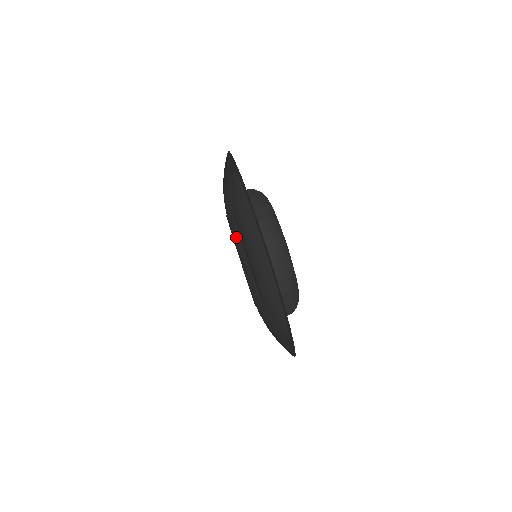
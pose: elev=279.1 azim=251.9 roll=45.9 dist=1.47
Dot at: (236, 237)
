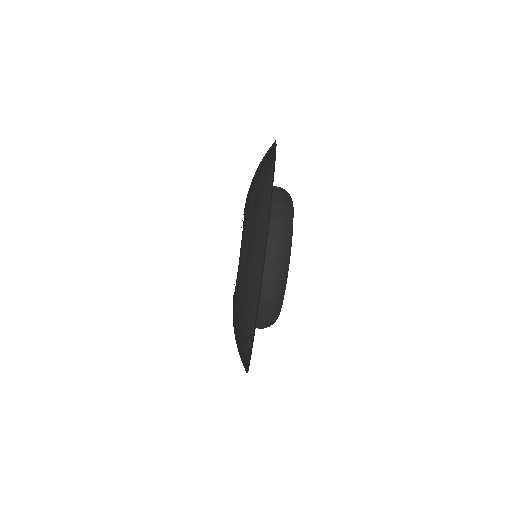
Dot at: (248, 217)
